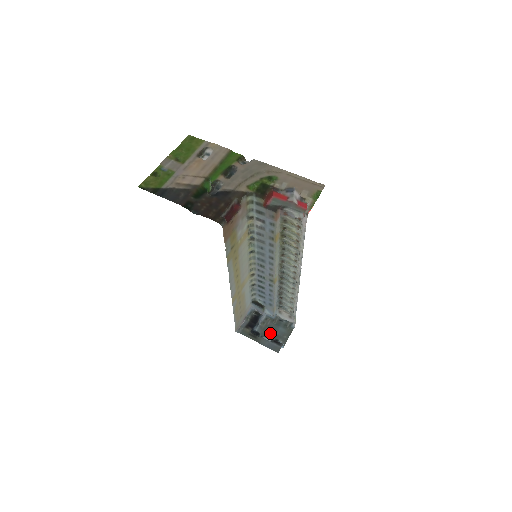
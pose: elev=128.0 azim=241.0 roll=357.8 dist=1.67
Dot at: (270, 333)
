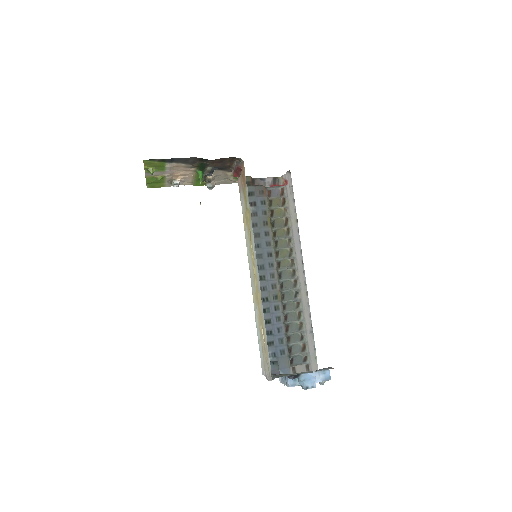
Dot at: occluded
